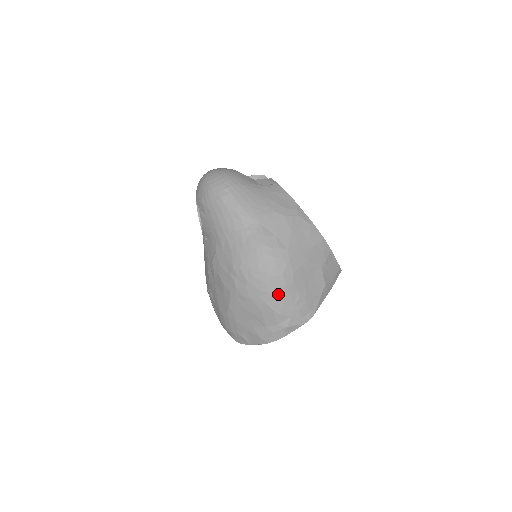
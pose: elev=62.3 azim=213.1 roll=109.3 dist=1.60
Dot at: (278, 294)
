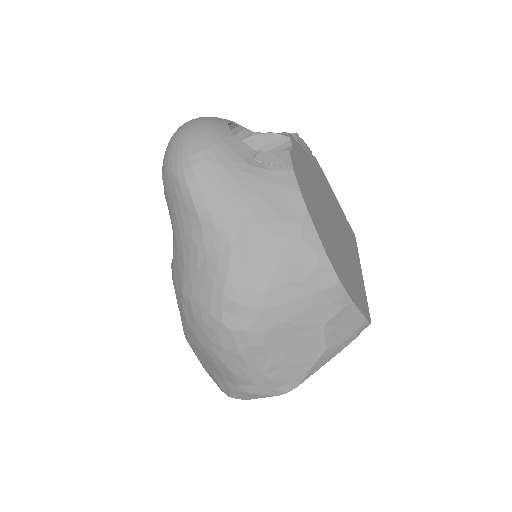
Dot at: (236, 354)
